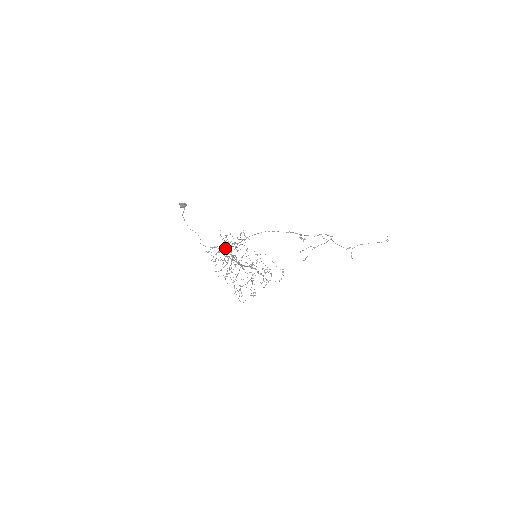
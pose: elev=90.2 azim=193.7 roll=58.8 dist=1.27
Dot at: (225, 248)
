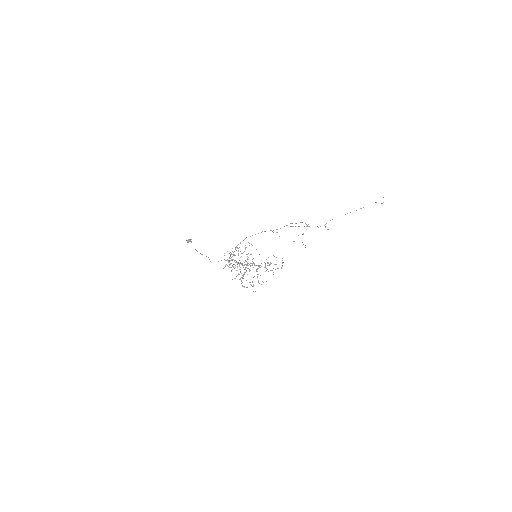
Dot at: (230, 258)
